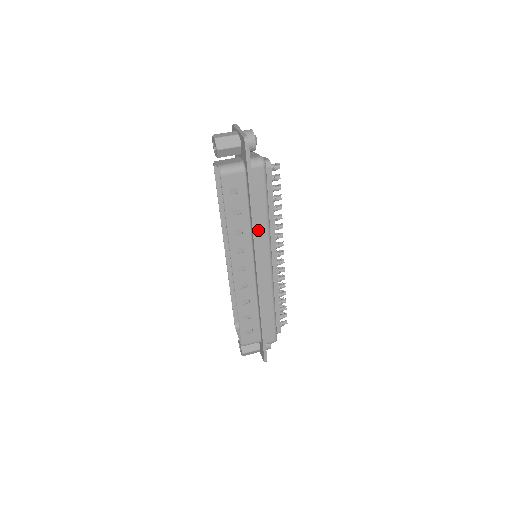
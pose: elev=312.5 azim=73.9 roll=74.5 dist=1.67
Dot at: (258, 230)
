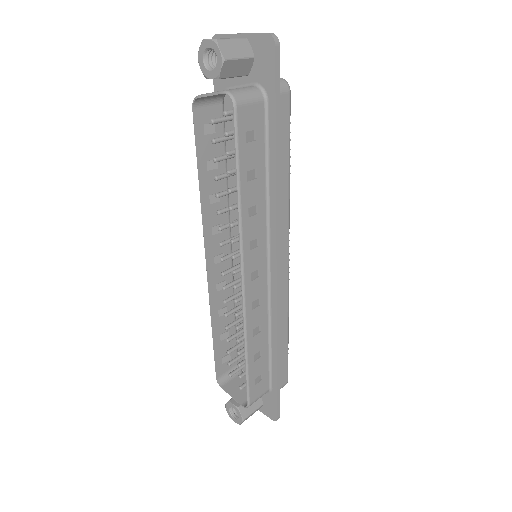
Dot at: occluded
